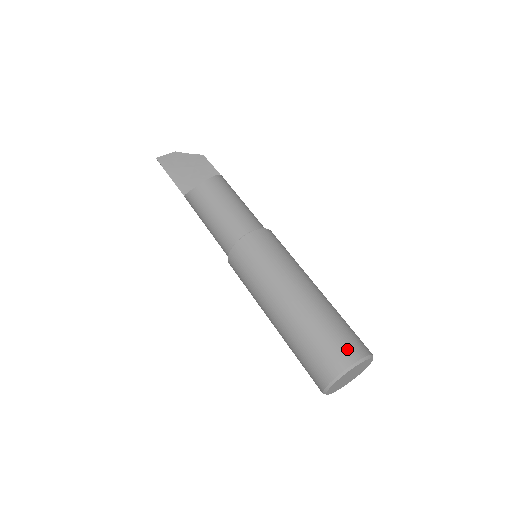
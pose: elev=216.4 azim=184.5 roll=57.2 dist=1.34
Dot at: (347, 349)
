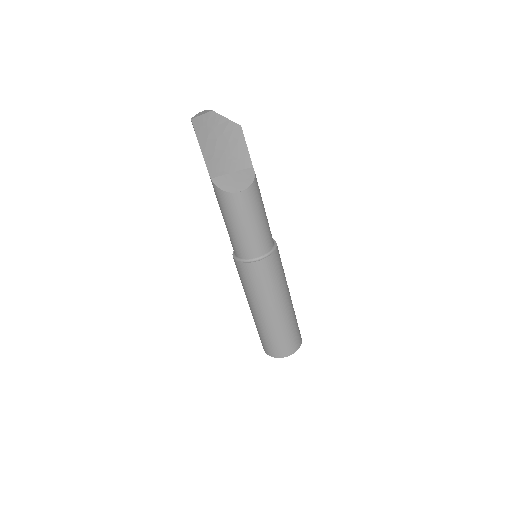
Dot at: (293, 346)
